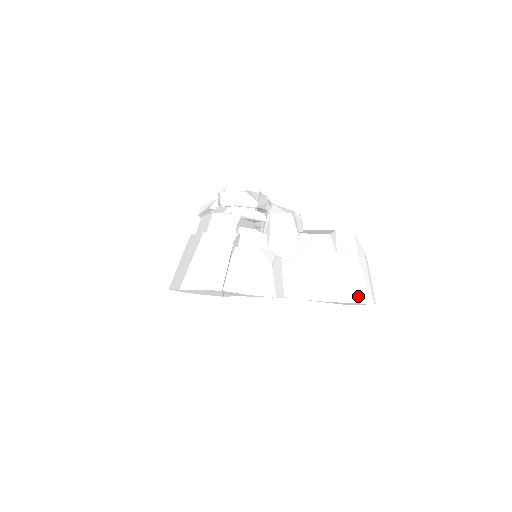
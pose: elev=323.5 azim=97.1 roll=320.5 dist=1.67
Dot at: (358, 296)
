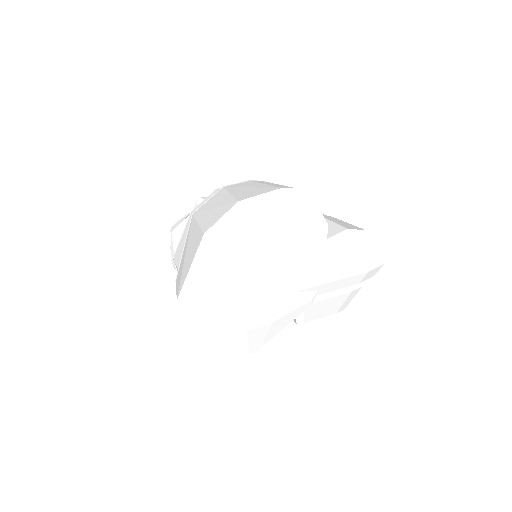
Dot at: occluded
